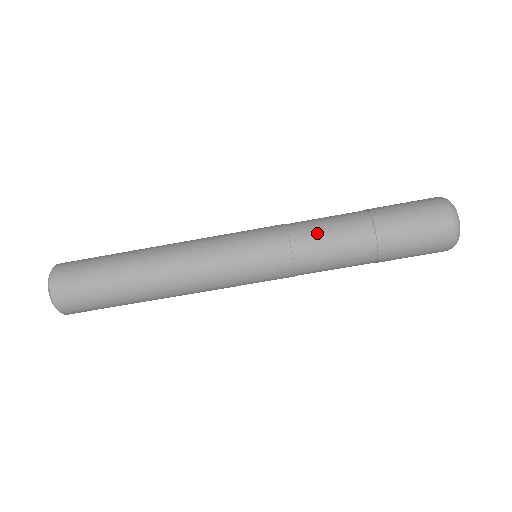
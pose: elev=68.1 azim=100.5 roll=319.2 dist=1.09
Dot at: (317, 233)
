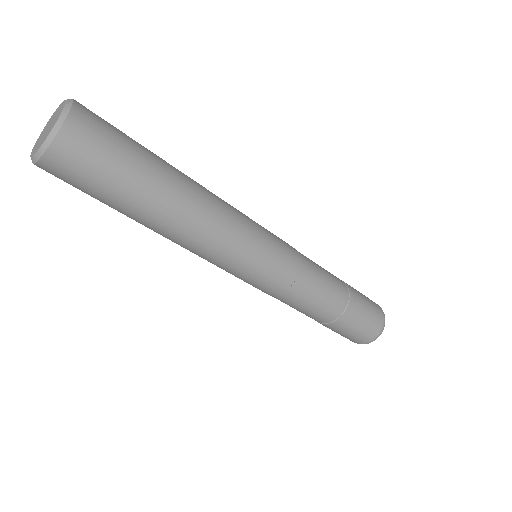
Dot at: (318, 274)
